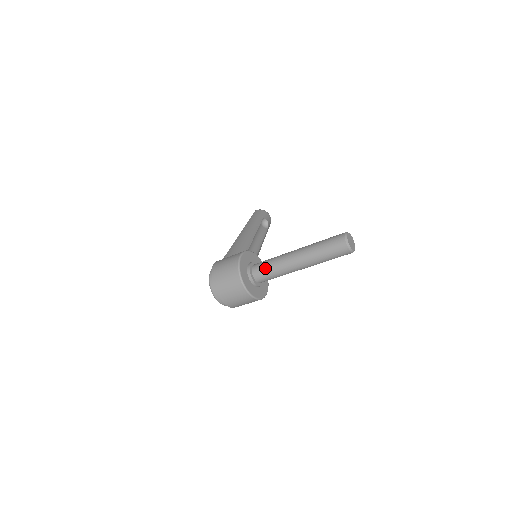
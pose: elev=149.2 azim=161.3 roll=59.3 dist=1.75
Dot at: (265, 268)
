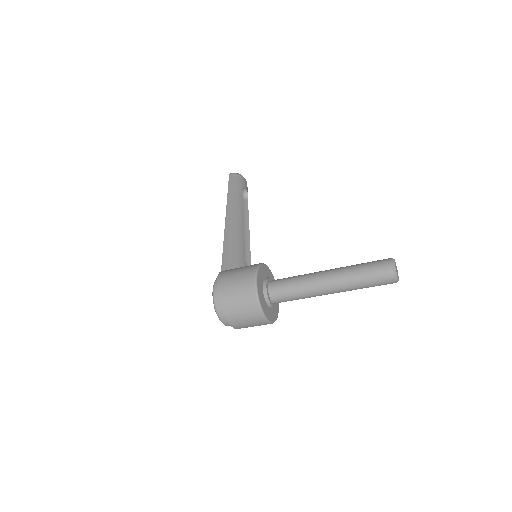
Dot at: (287, 291)
